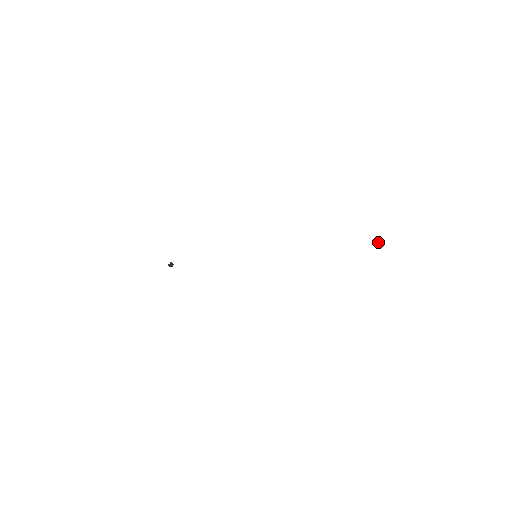
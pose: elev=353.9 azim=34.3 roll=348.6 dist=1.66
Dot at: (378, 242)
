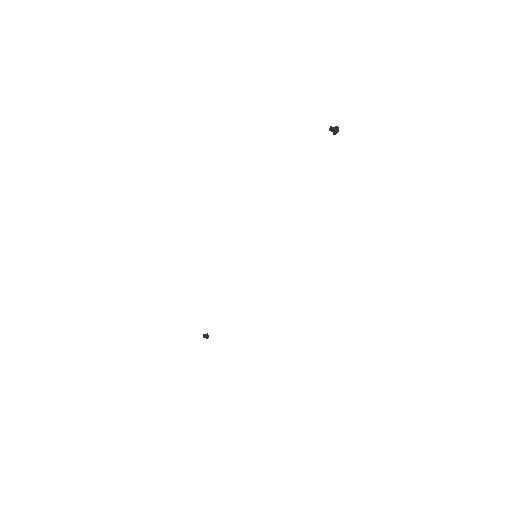
Dot at: (330, 127)
